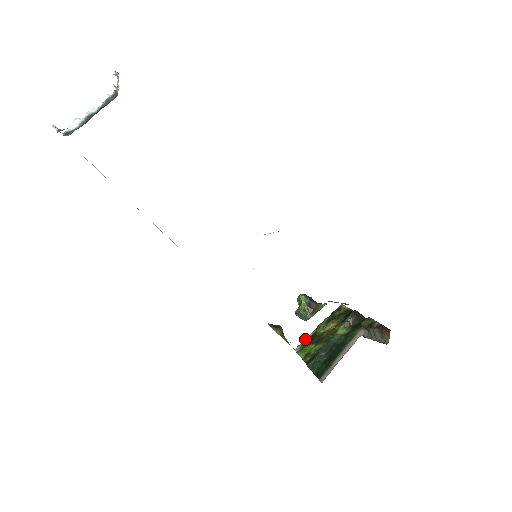
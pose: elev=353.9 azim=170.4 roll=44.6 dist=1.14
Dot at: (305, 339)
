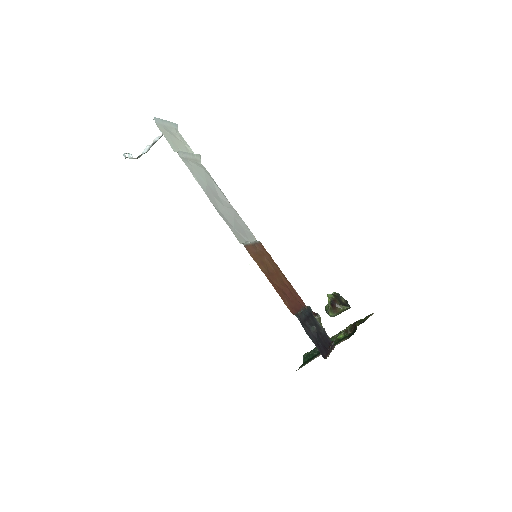
Dot at: occluded
